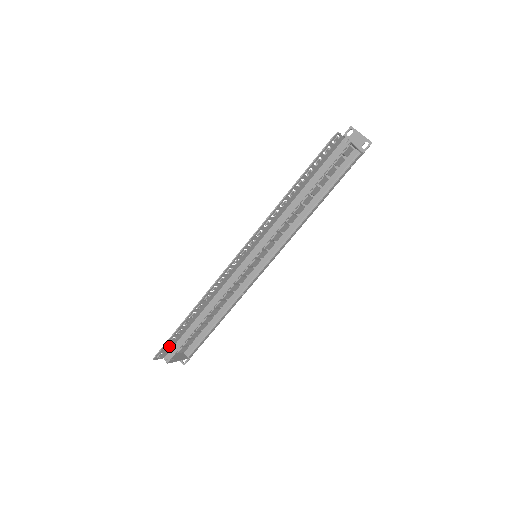
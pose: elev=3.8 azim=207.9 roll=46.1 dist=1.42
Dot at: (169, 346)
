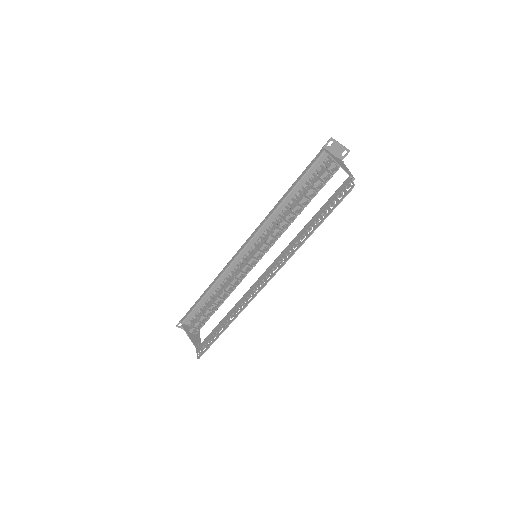
Dot at: (205, 344)
